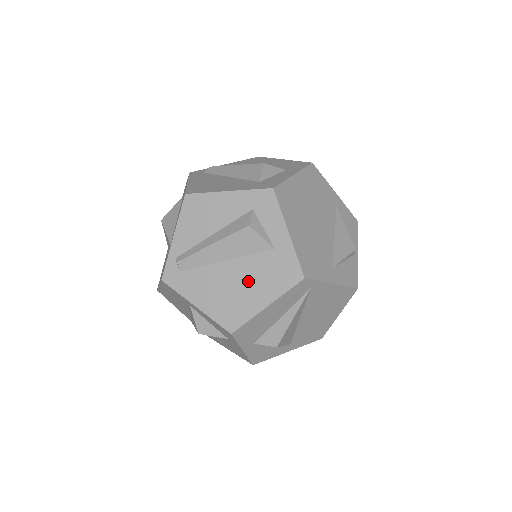
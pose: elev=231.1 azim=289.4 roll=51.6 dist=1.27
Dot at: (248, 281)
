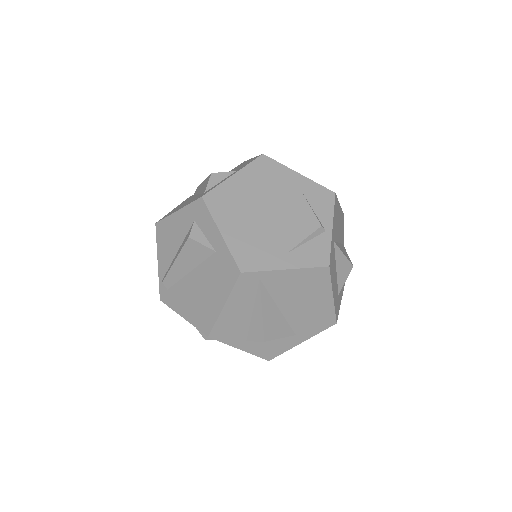
Dot at: (207, 286)
